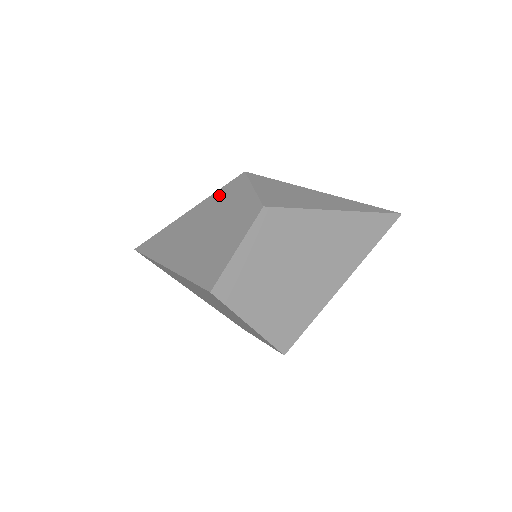
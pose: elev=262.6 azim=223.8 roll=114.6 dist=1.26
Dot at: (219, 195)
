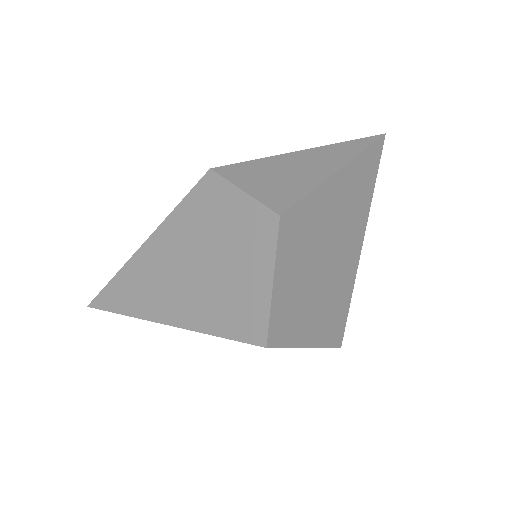
Dot at: (187, 210)
